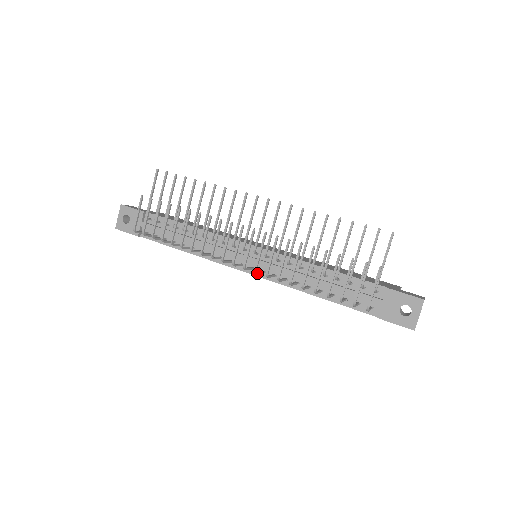
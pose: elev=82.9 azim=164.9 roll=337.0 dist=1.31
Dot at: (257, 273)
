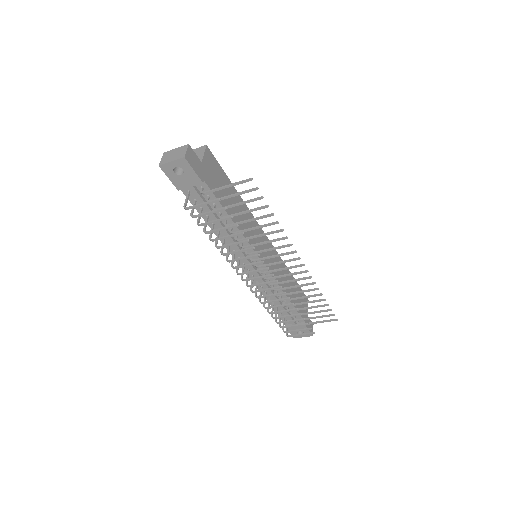
Dot at: (251, 289)
